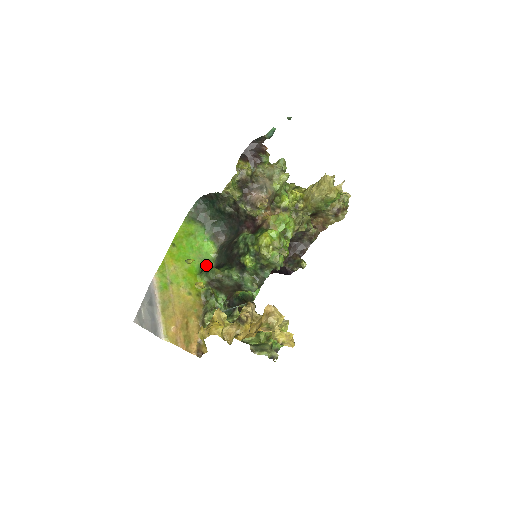
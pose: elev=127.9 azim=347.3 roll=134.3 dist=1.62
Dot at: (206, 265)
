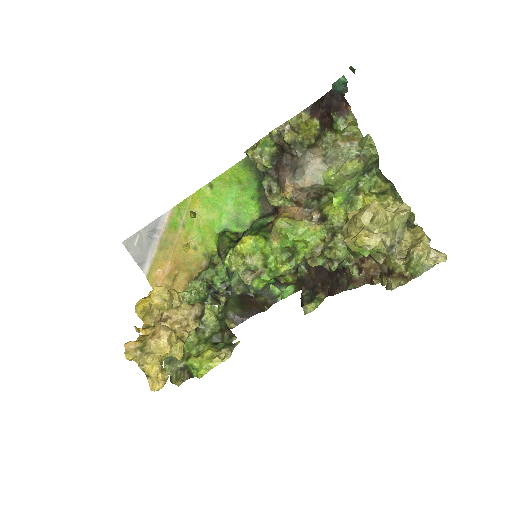
Dot at: (237, 228)
